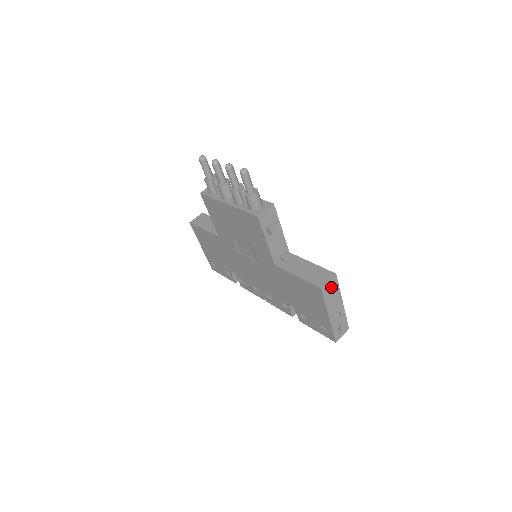
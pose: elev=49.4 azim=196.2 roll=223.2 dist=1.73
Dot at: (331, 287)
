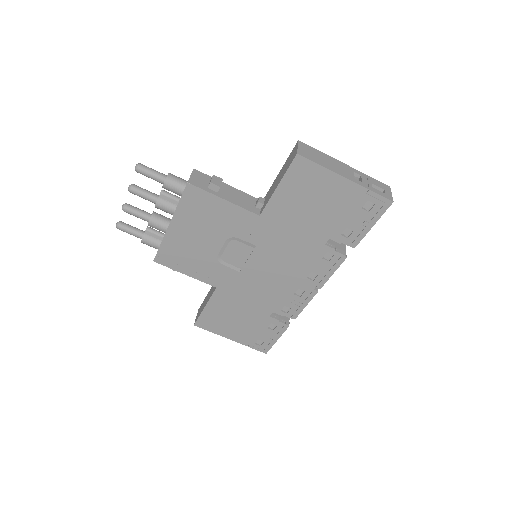
Dot at: (309, 152)
